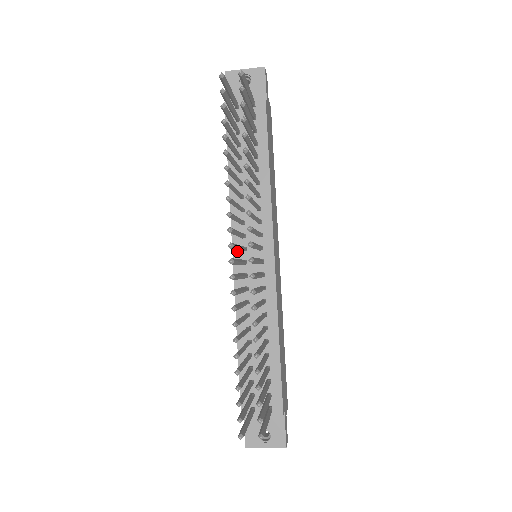
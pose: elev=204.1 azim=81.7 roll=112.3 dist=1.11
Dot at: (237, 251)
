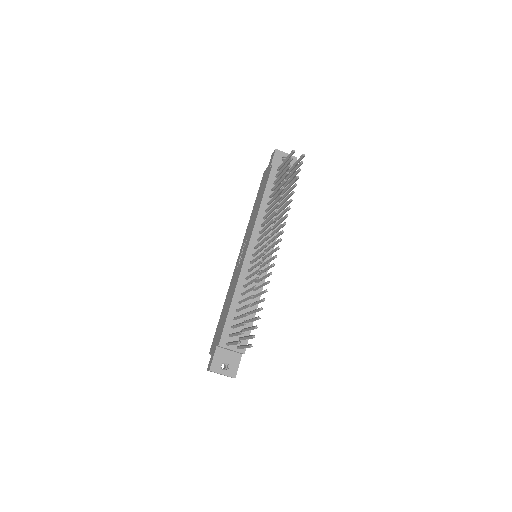
Dot at: (251, 247)
